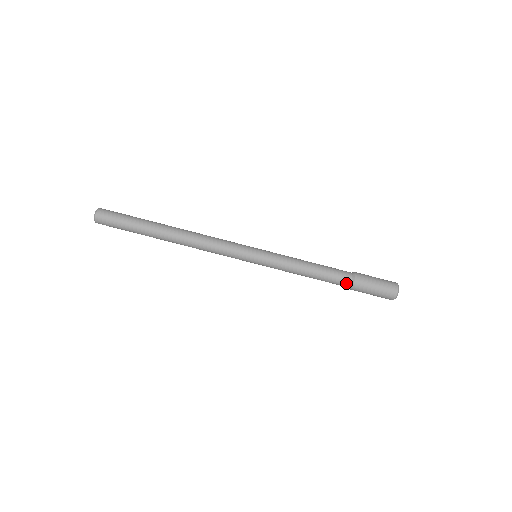
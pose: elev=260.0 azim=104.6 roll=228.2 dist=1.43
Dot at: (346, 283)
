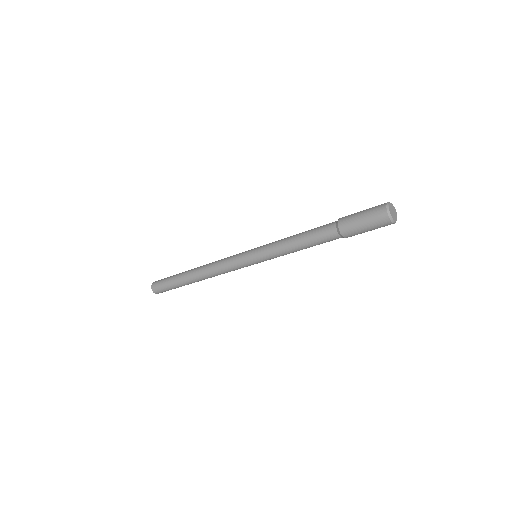
Dot at: occluded
